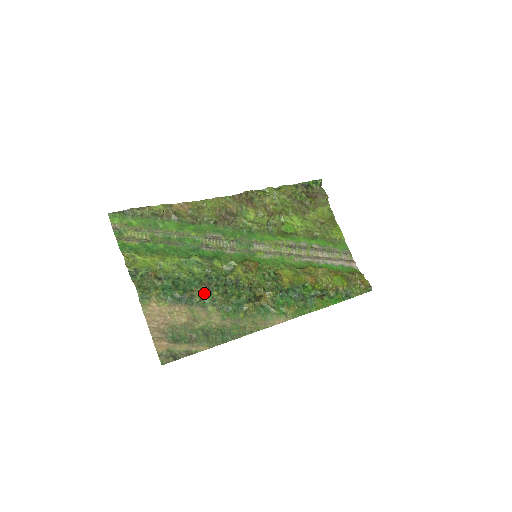
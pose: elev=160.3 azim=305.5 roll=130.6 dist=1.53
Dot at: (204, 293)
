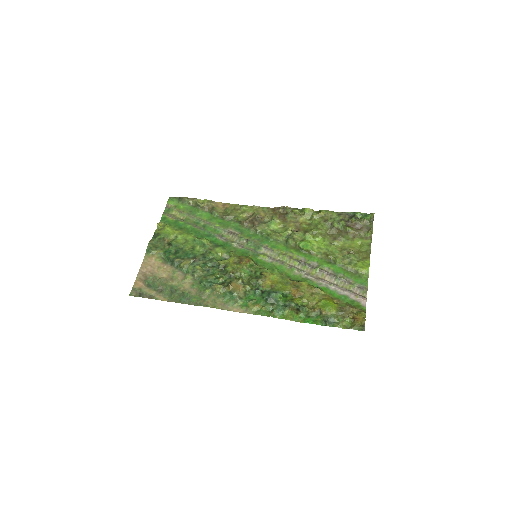
Dot at: (190, 264)
